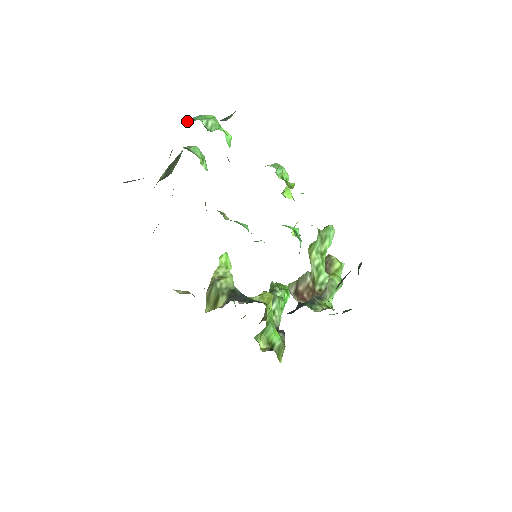
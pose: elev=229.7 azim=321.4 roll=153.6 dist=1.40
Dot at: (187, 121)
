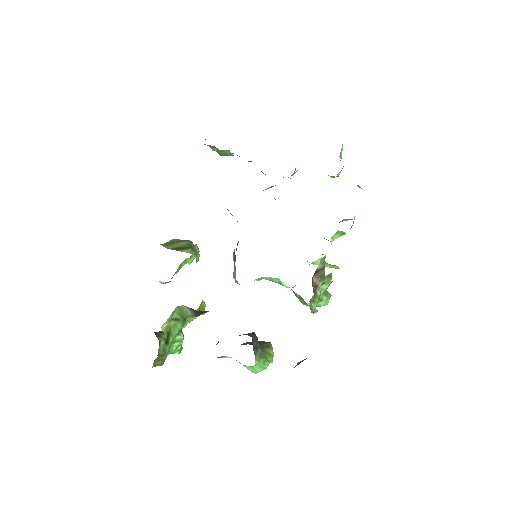
Dot at: occluded
